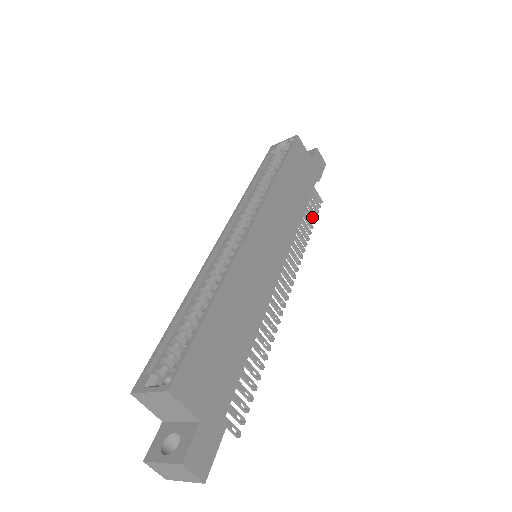
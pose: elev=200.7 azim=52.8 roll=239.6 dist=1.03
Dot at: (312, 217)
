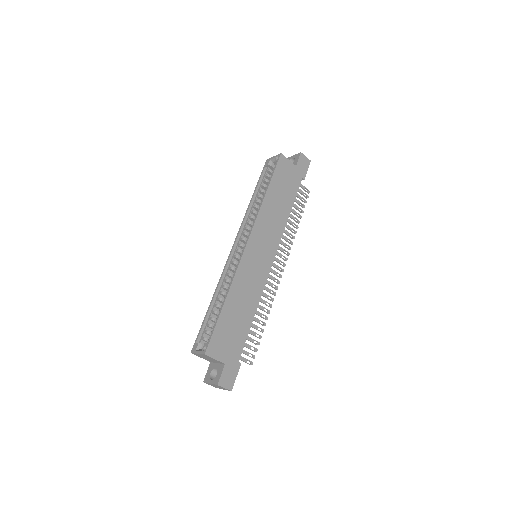
Dot at: (300, 209)
